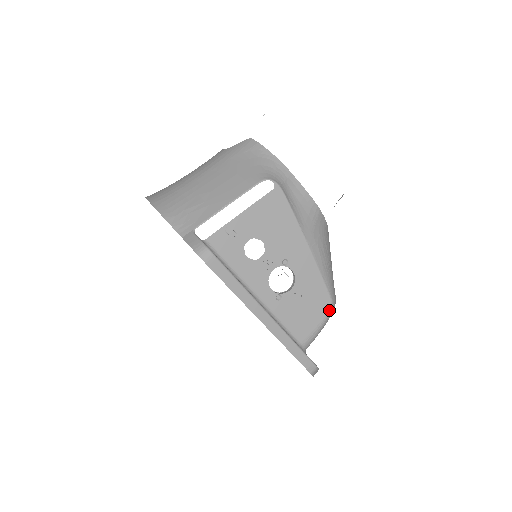
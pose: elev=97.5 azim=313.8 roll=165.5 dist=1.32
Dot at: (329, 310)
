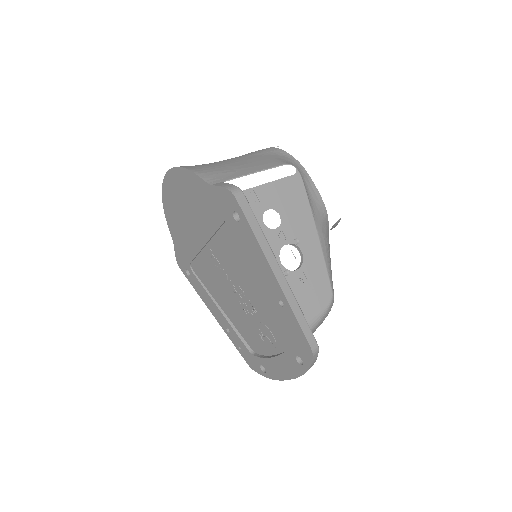
Dot at: (329, 303)
